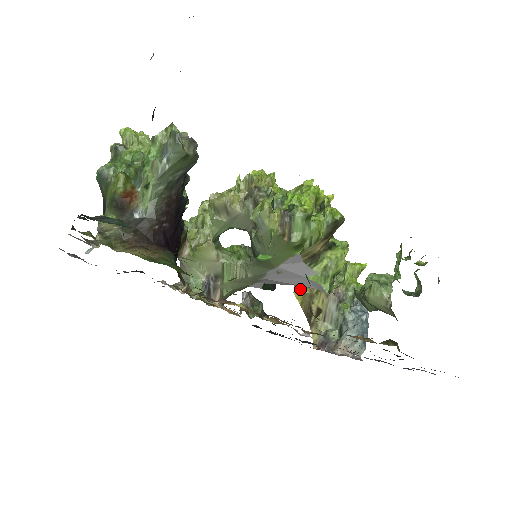
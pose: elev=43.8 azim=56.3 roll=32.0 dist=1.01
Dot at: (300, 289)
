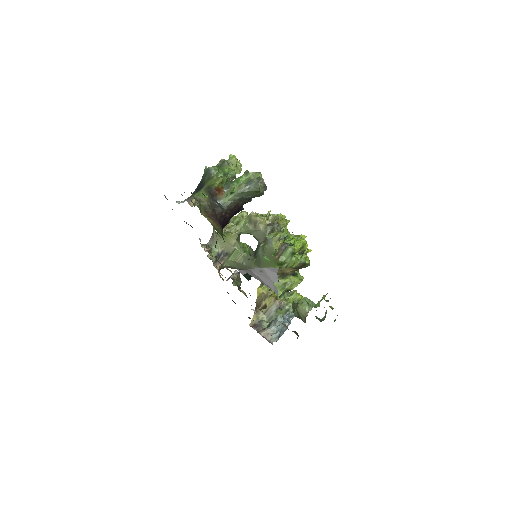
Dot at: (262, 288)
